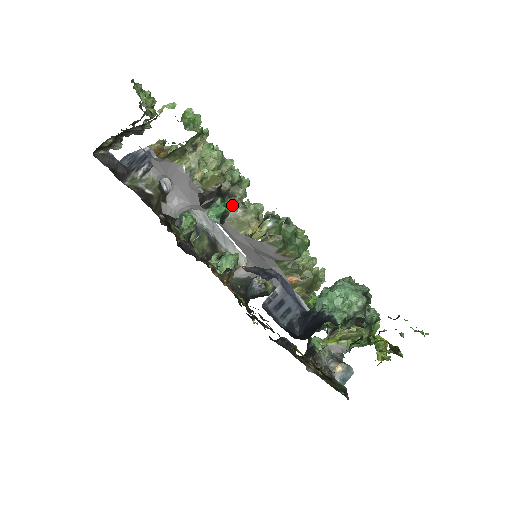
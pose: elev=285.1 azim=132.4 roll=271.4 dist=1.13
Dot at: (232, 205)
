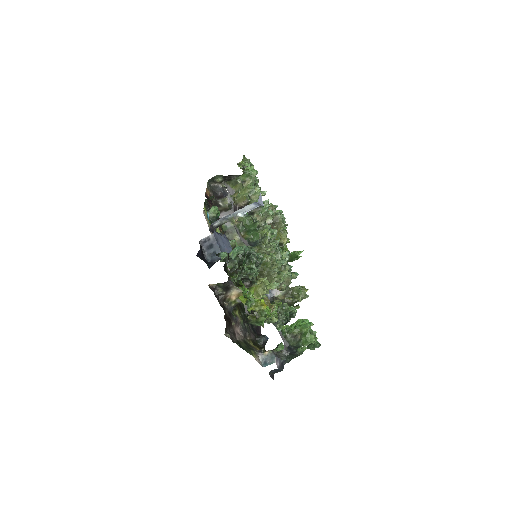
Dot at: occluded
